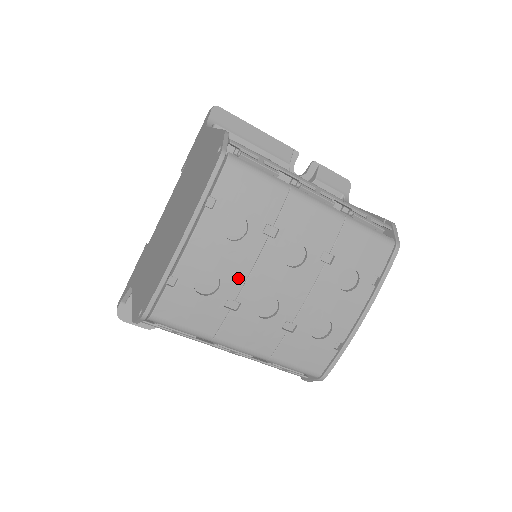
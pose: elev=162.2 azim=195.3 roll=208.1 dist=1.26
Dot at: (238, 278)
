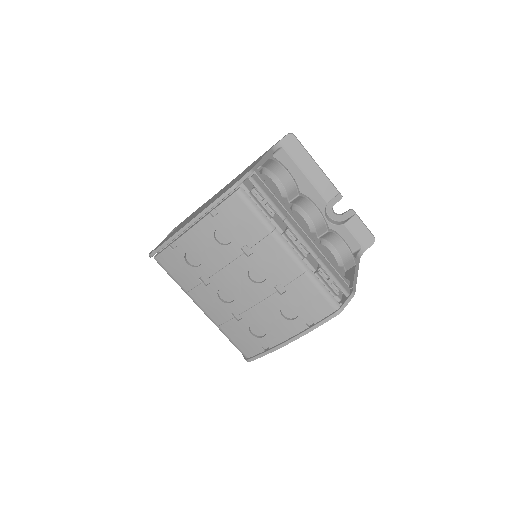
Dot at: (214, 267)
